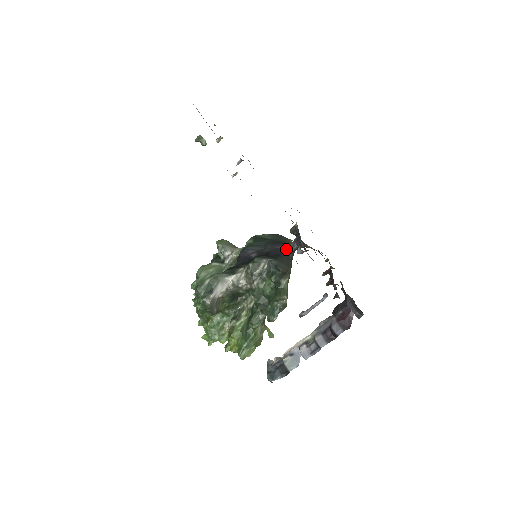
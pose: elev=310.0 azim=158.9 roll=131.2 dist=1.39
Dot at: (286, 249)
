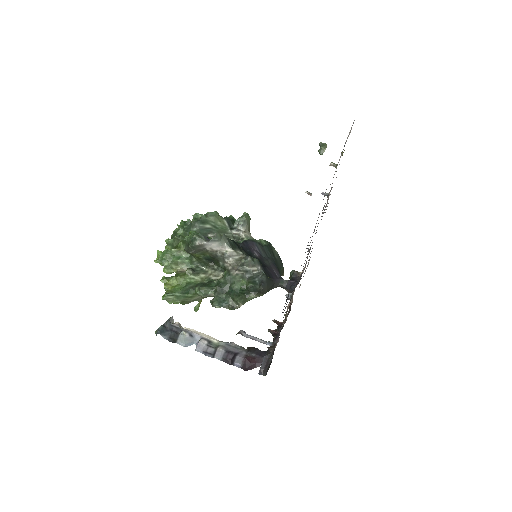
Dot at: (278, 279)
